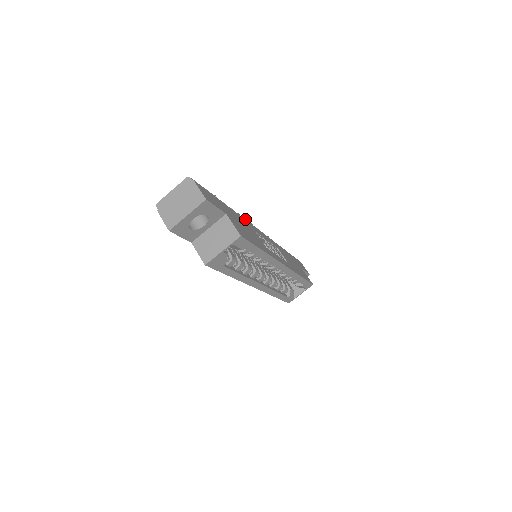
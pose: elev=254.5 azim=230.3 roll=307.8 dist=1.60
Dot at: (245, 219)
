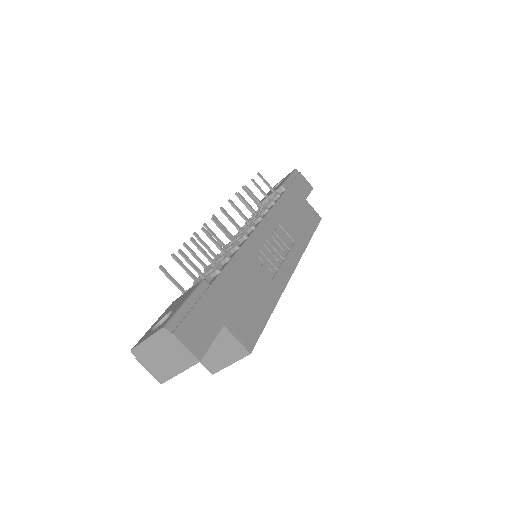
Dot at: (230, 202)
